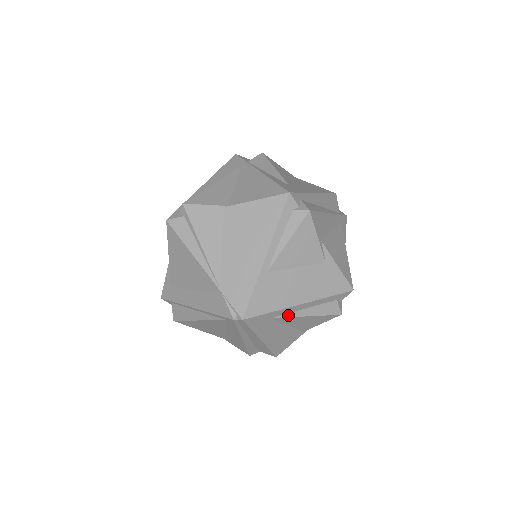
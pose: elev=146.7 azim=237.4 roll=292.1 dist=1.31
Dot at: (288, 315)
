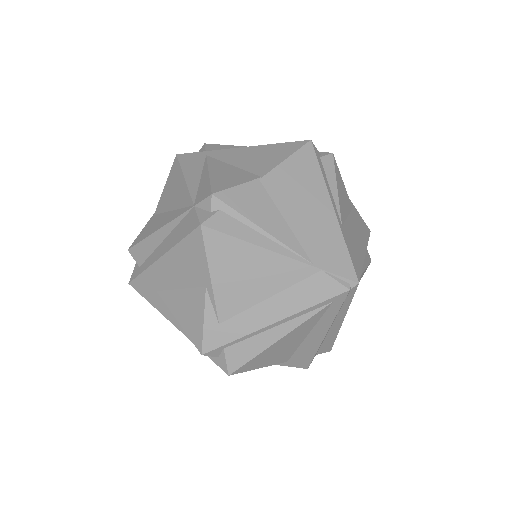
Dot at: occluded
